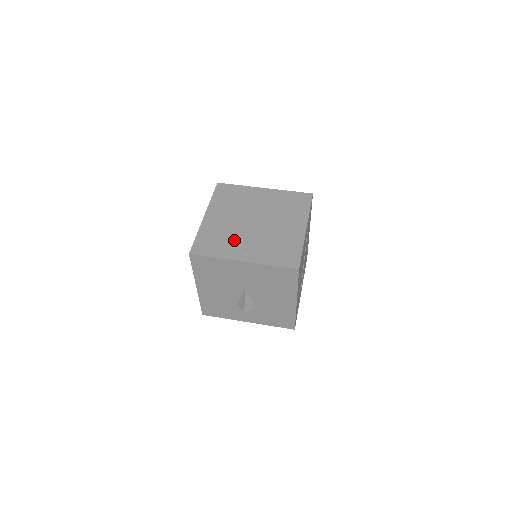
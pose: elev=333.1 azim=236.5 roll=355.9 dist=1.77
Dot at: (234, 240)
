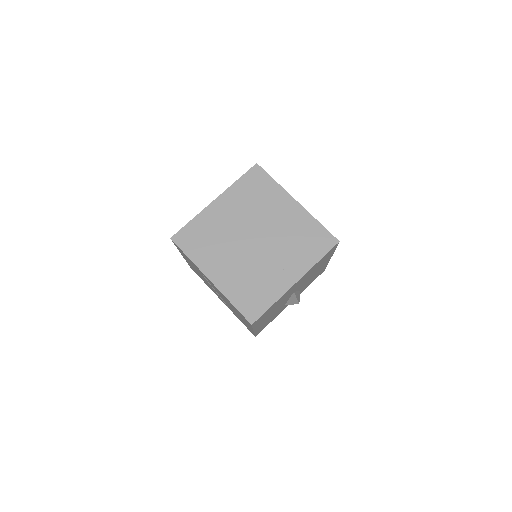
Dot at: (264, 273)
